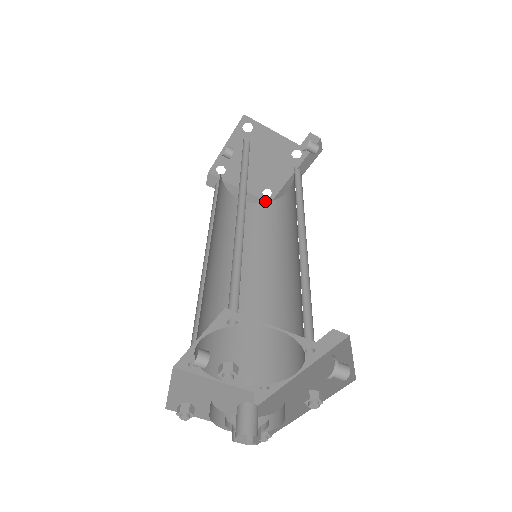
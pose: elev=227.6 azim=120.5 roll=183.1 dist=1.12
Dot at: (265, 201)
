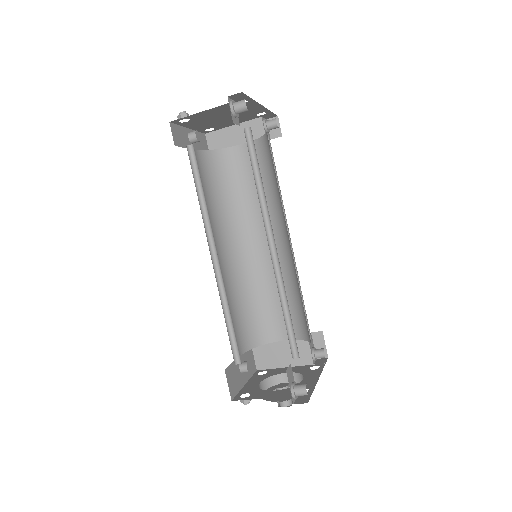
Dot at: (268, 115)
